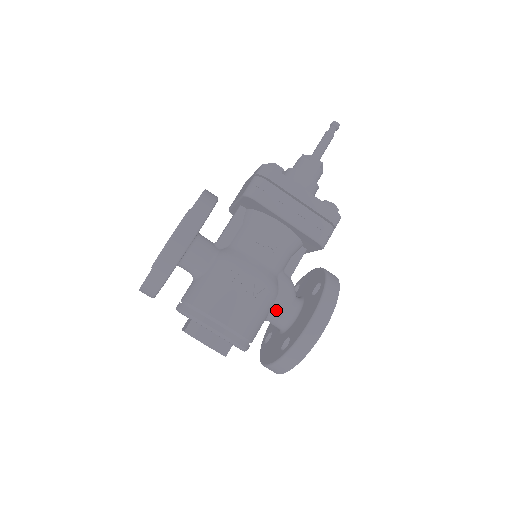
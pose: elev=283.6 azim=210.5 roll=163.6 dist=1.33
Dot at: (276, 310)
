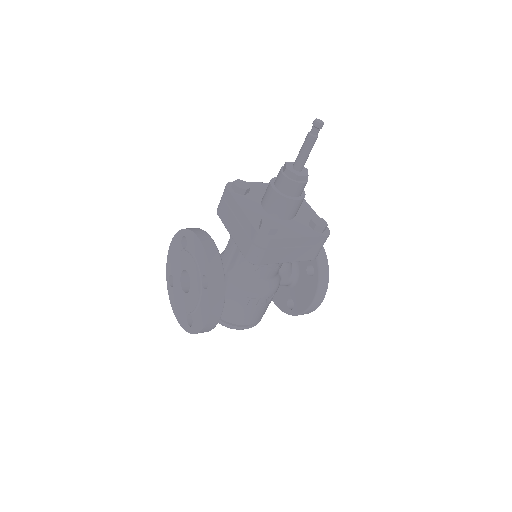
Dot at: (279, 285)
